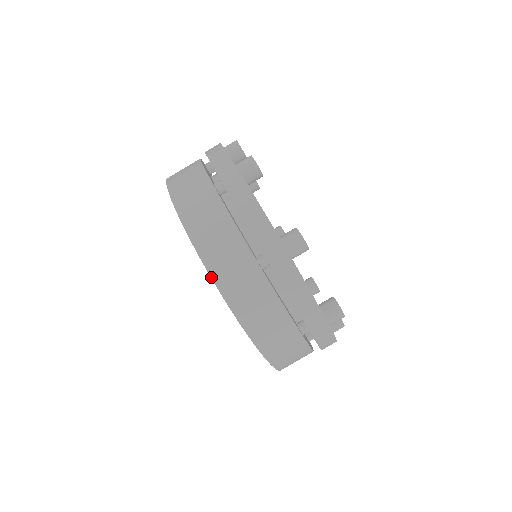
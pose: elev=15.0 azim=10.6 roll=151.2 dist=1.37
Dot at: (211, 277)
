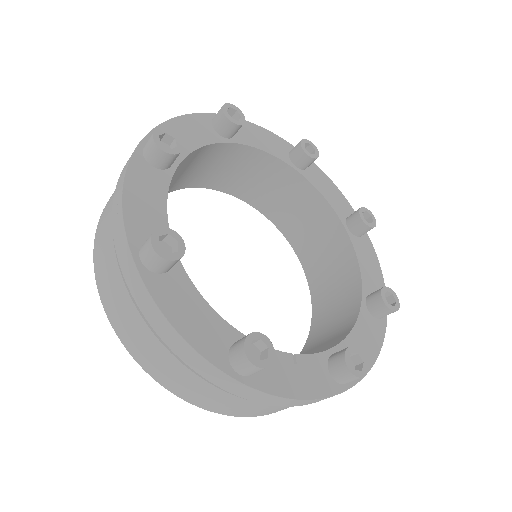
Dot at: (97, 288)
